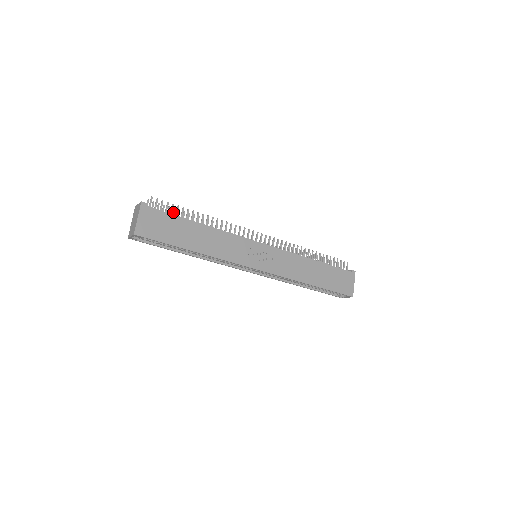
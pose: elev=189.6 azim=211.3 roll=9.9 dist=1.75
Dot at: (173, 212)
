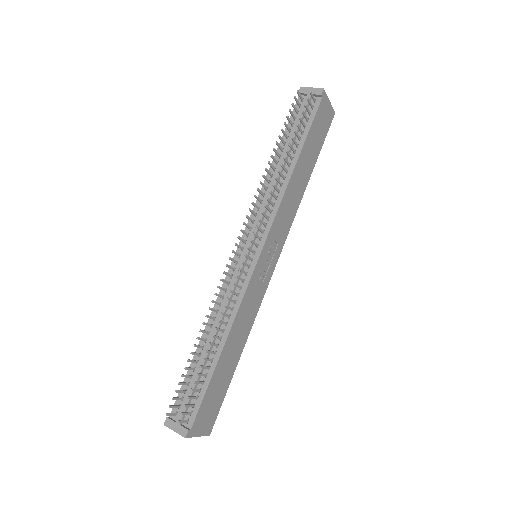
Dot at: occluded
